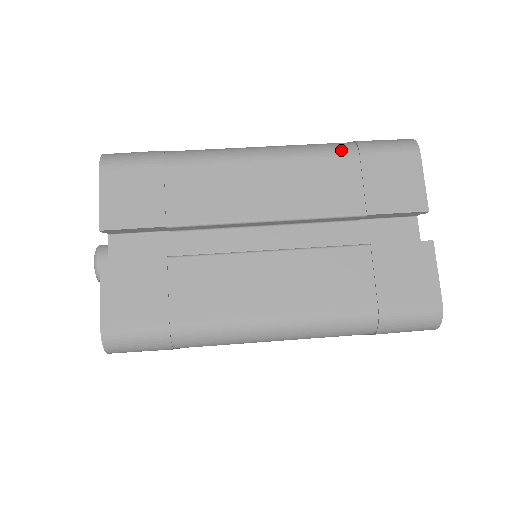
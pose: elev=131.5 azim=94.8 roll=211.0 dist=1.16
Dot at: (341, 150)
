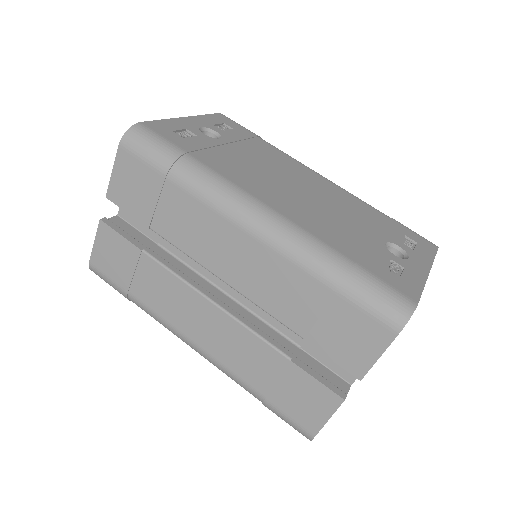
Dot at: (323, 274)
